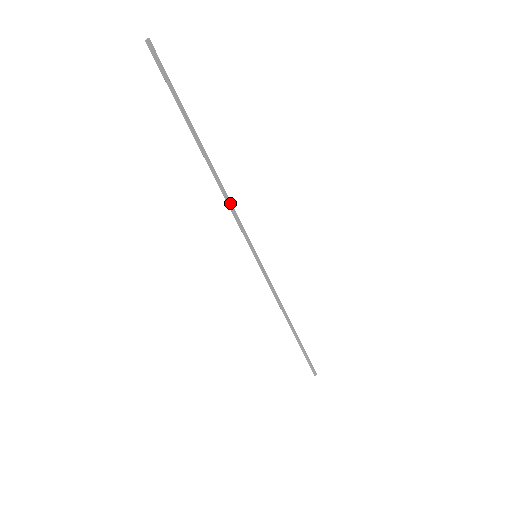
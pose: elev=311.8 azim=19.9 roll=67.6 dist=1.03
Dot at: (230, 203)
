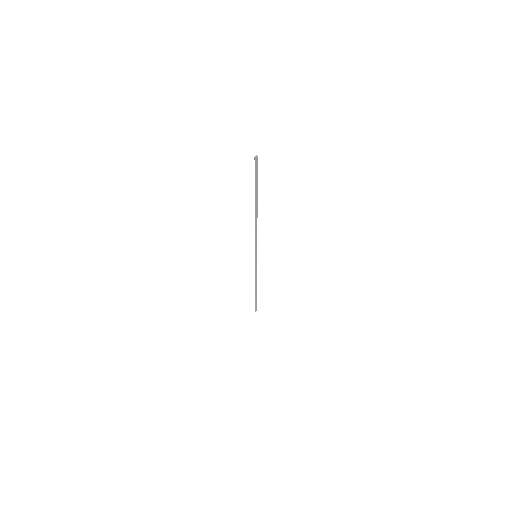
Dot at: (256, 232)
